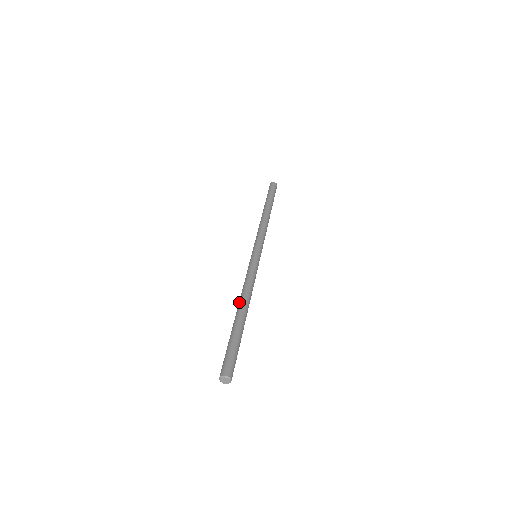
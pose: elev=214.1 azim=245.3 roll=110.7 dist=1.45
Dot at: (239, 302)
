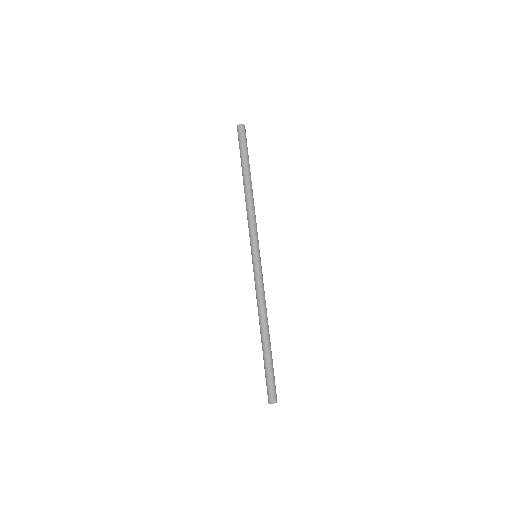
Dot at: (261, 324)
